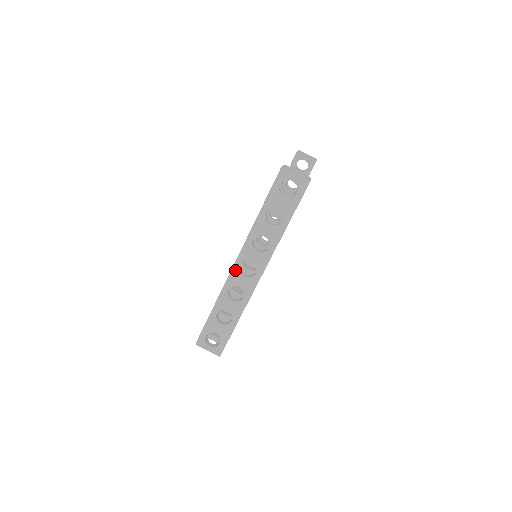
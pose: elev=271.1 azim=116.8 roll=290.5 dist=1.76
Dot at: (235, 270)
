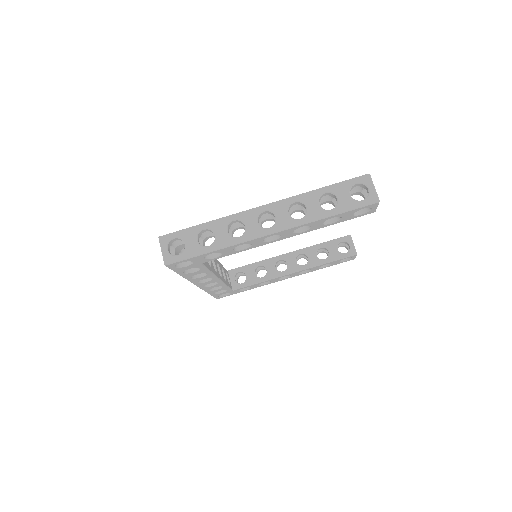
Dot at: (257, 210)
